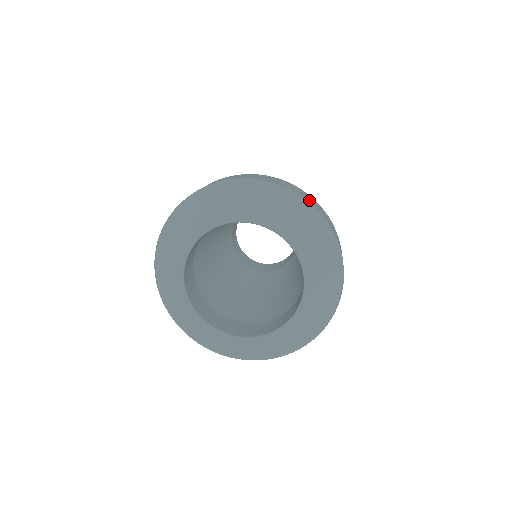
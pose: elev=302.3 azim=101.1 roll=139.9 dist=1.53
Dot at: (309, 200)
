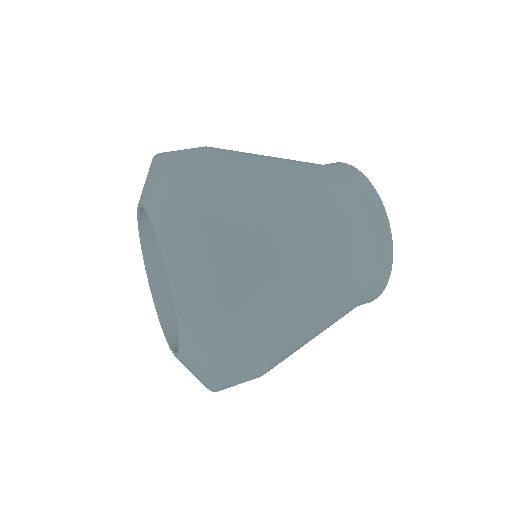
Dot at: (222, 250)
